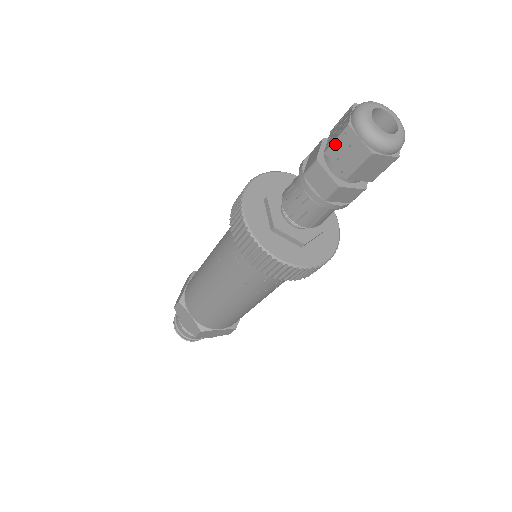
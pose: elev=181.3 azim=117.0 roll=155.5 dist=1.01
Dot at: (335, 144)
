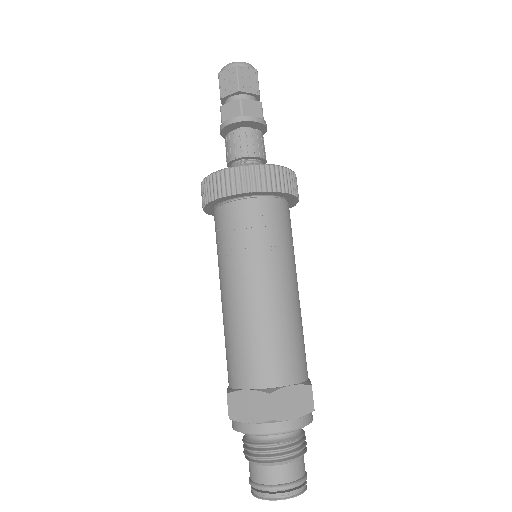
Dot at: occluded
